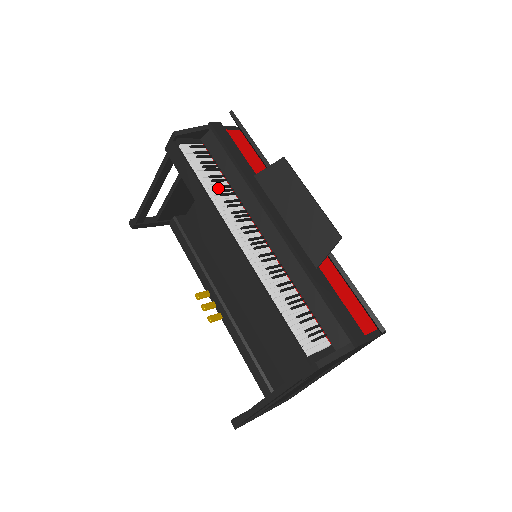
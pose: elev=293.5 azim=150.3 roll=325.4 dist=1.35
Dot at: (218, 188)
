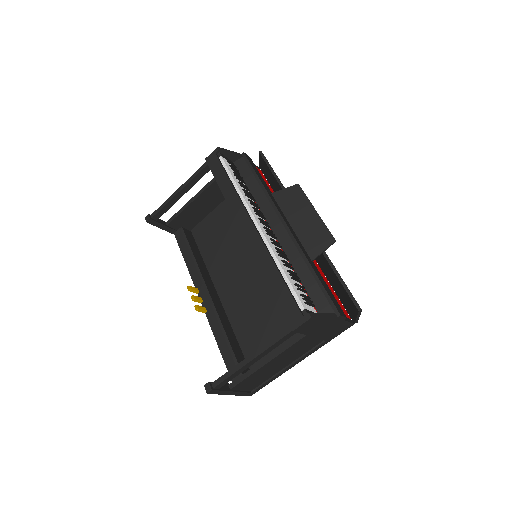
Dot at: (244, 191)
